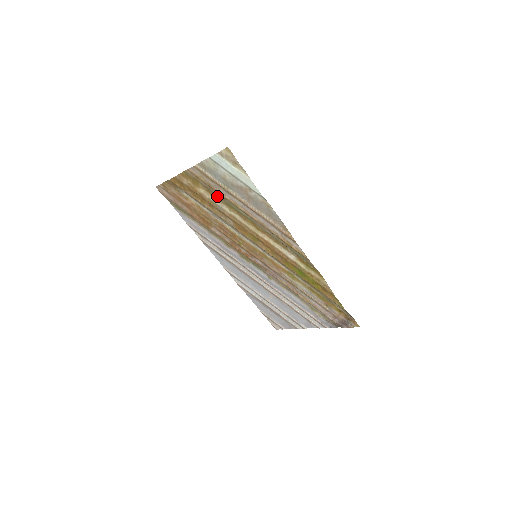
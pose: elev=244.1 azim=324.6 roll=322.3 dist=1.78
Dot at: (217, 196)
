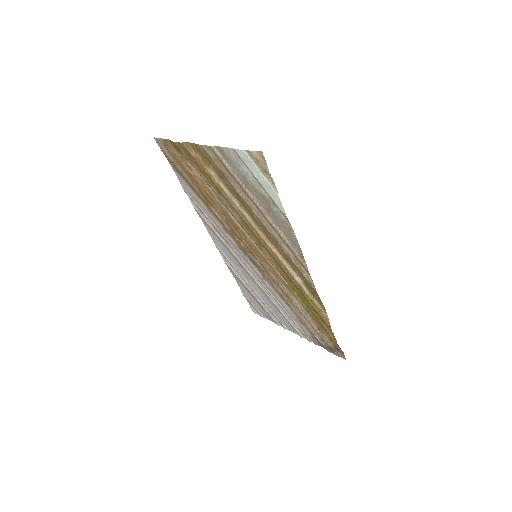
Dot at: (229, 187)
